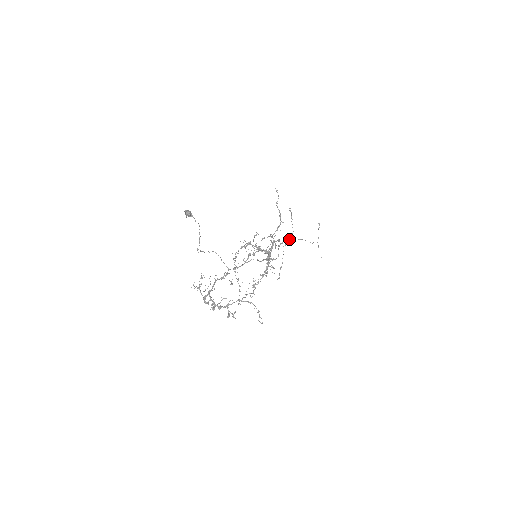
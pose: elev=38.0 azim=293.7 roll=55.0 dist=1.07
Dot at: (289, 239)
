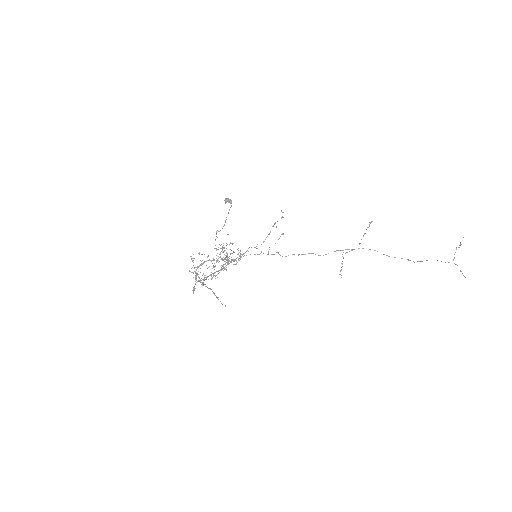
Dot at: (352, 250)
